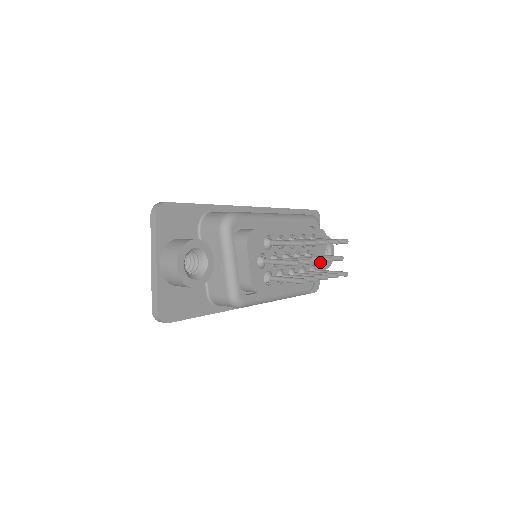
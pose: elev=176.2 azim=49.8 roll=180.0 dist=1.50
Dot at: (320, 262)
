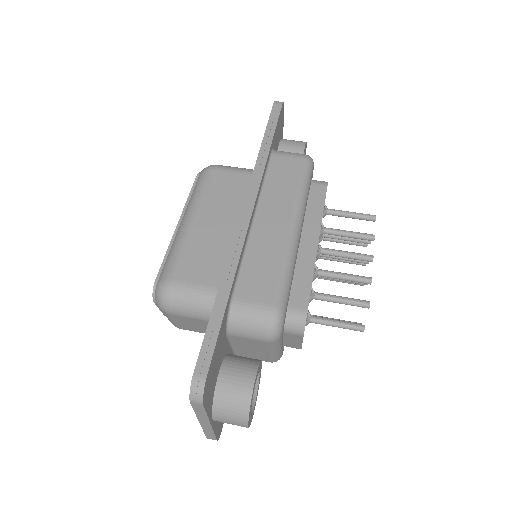
Dot at: occluded
